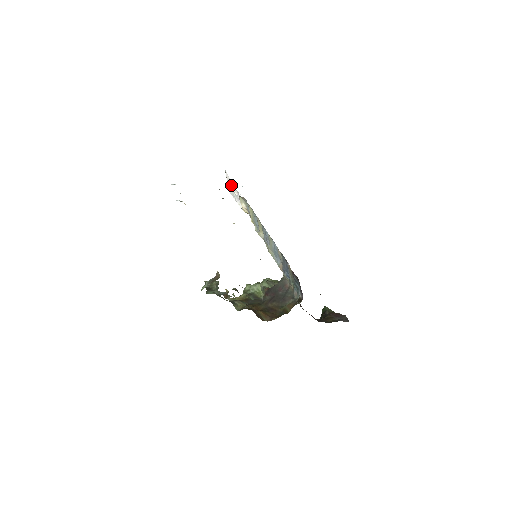
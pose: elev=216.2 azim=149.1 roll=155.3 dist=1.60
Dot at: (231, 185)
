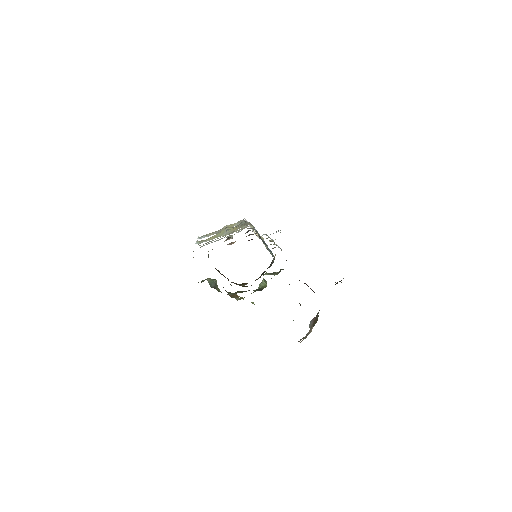
Dot at: occluded
